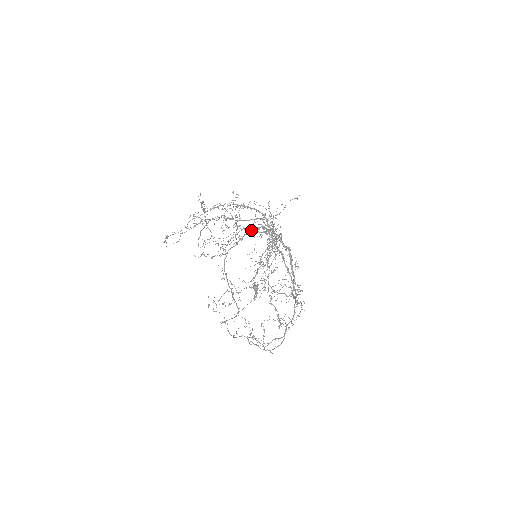
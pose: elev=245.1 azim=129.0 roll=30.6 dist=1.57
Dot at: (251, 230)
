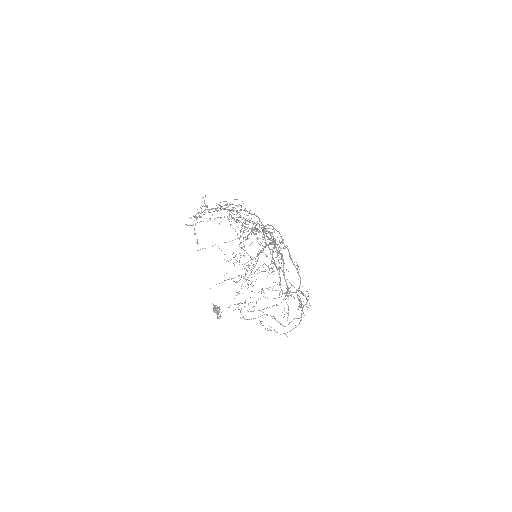
Dot at: (251, 234)
